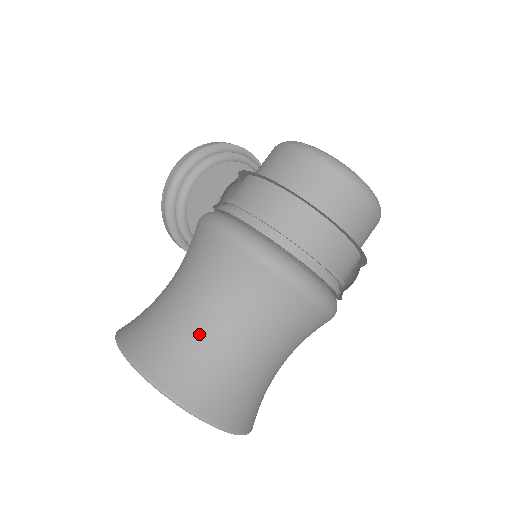
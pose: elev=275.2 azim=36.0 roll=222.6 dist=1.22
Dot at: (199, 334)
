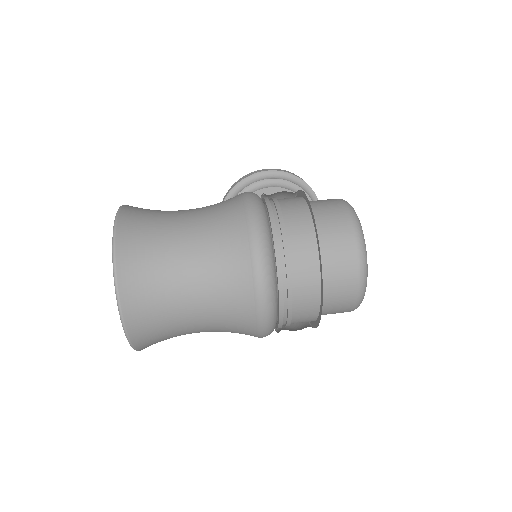
Dot at: (171, 240)
